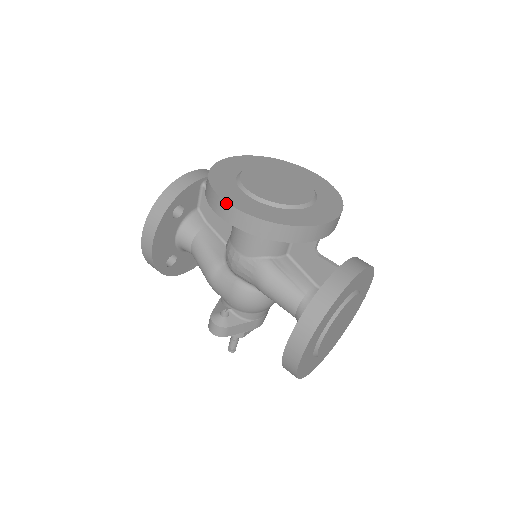
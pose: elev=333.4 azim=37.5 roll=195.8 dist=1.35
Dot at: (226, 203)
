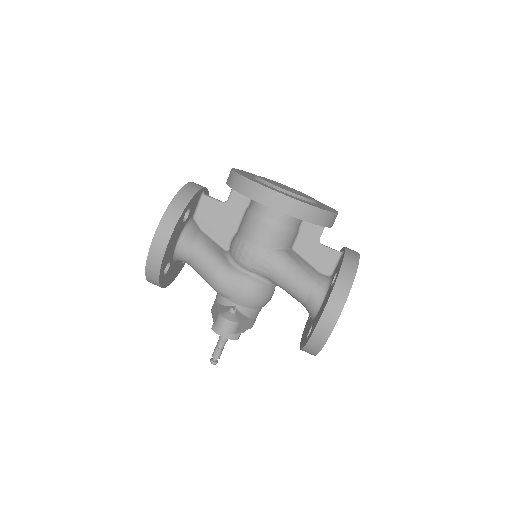
Dot at: (273, 191)
